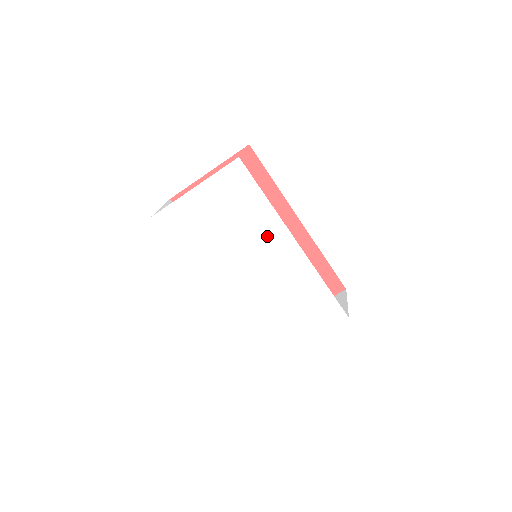
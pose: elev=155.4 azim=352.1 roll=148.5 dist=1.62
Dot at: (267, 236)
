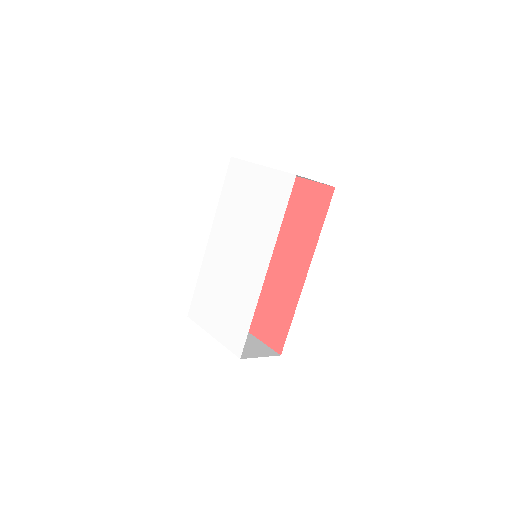
Dot at: (260, 244)
